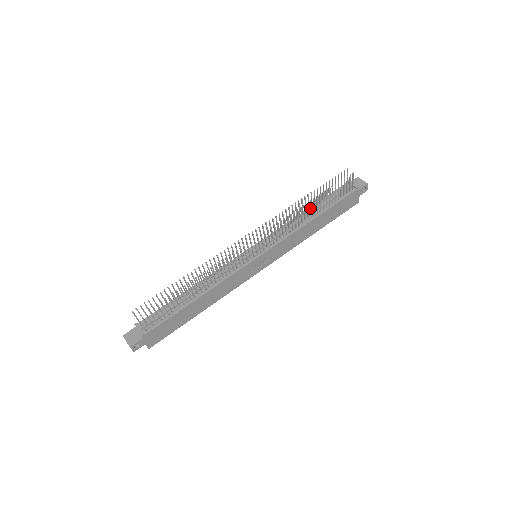
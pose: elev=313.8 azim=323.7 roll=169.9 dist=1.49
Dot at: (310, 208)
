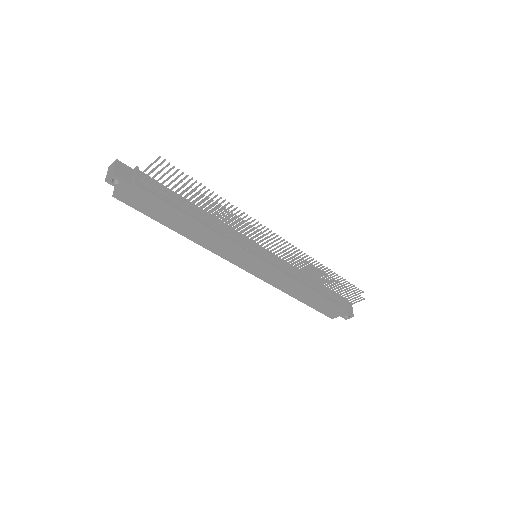
Dot at: (322, 280)
